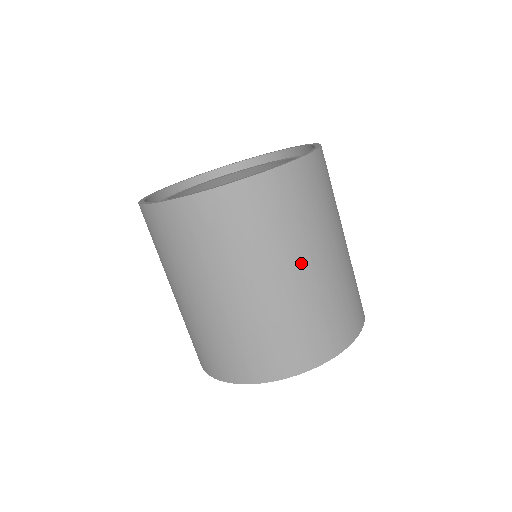
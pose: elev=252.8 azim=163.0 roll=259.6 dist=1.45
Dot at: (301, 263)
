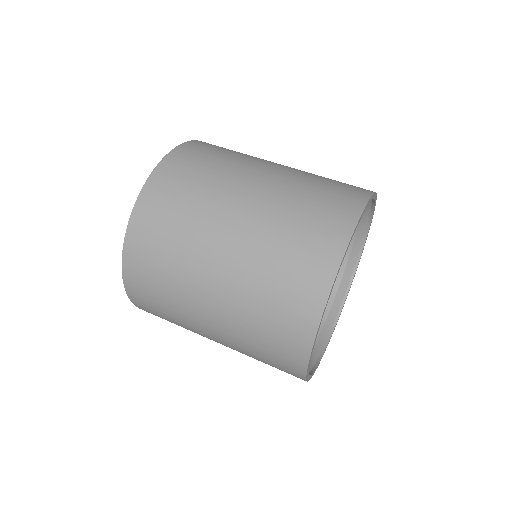
Dot at: (249, 181)
